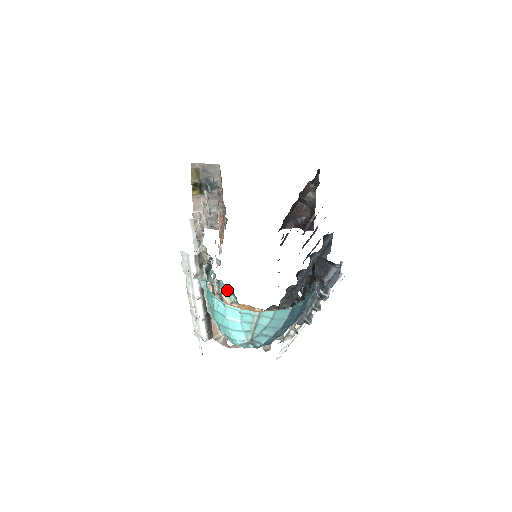
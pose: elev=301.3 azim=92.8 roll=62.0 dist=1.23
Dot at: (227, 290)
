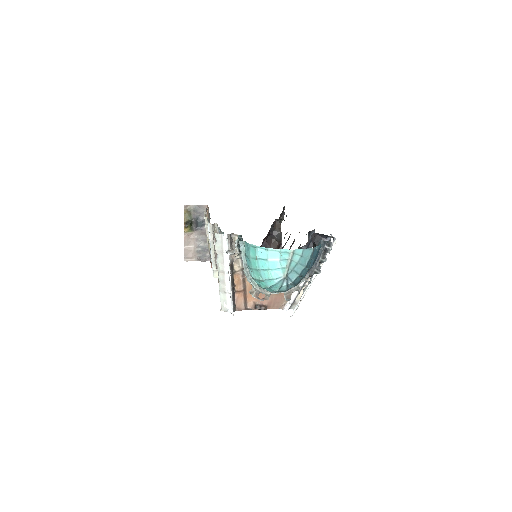
Dot at: occluded
